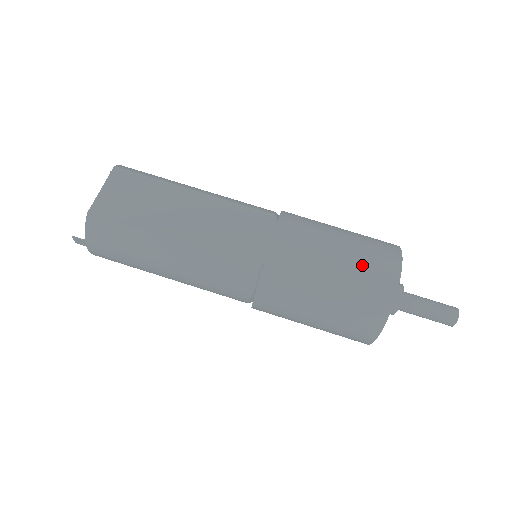
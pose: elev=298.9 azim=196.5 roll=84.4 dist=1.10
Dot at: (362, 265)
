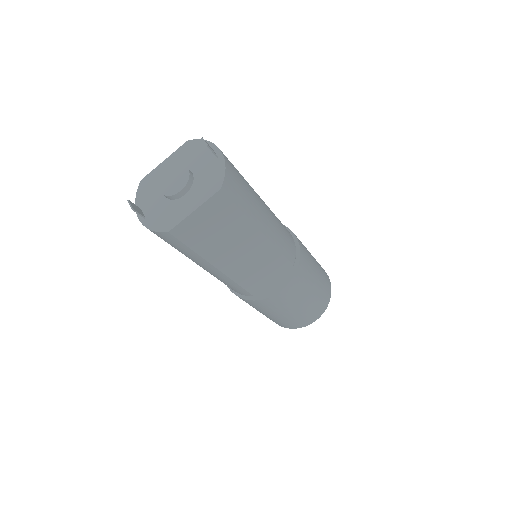
Dot at: (304, 315)
